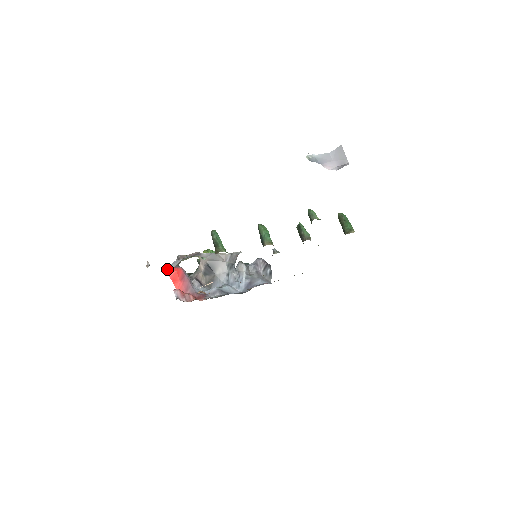
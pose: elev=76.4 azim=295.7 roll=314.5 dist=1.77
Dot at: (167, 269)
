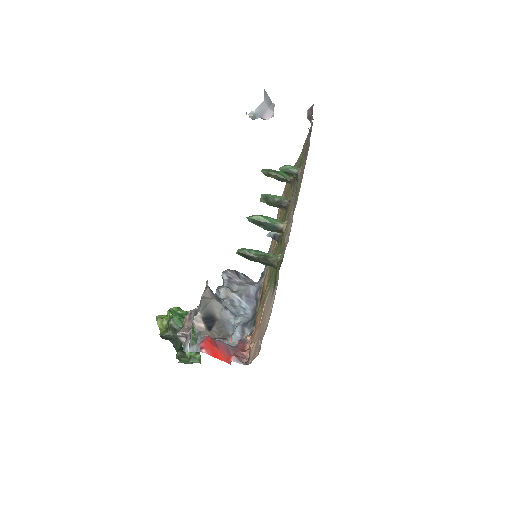
Dot at: (199, 351)
